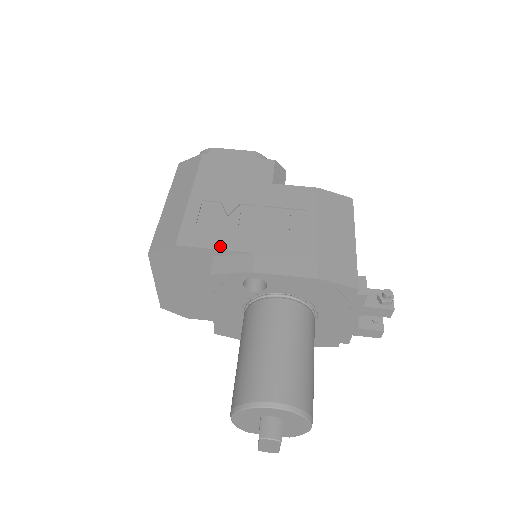
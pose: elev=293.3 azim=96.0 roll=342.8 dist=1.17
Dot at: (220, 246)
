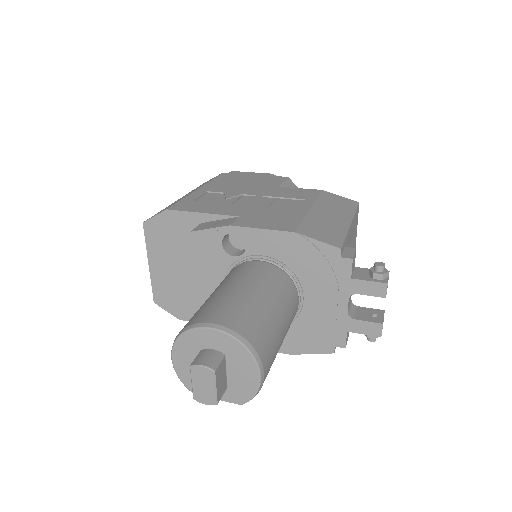
Dot at: (208, 211)
